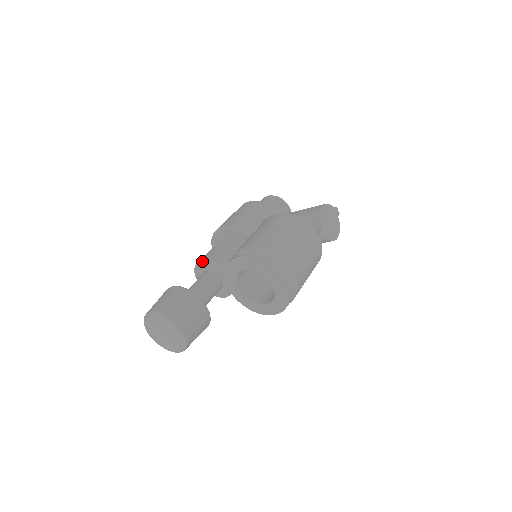
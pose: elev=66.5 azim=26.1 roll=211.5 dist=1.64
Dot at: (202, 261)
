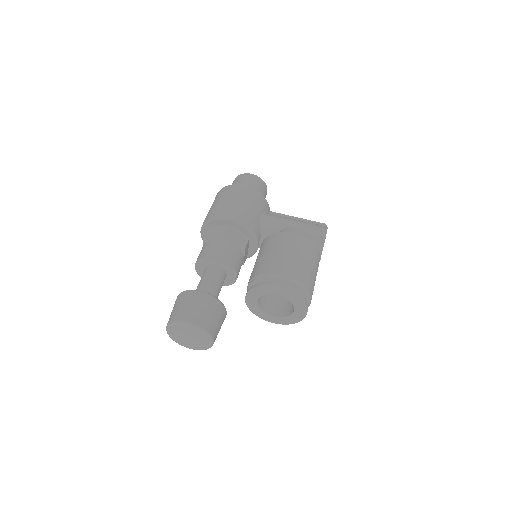
Dot at: (215, 258)
